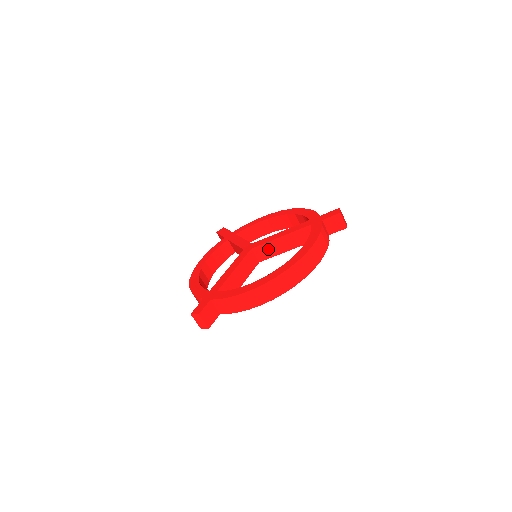
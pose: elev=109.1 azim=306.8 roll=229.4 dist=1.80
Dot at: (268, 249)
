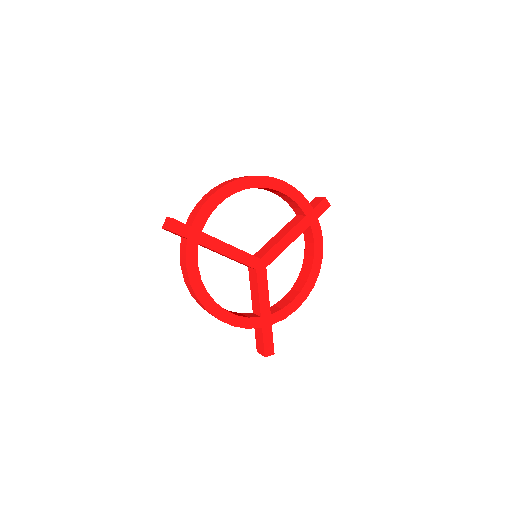
Dot at: (266, 248)
